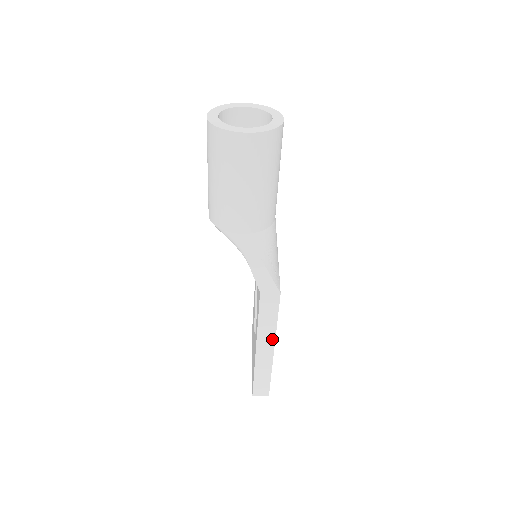
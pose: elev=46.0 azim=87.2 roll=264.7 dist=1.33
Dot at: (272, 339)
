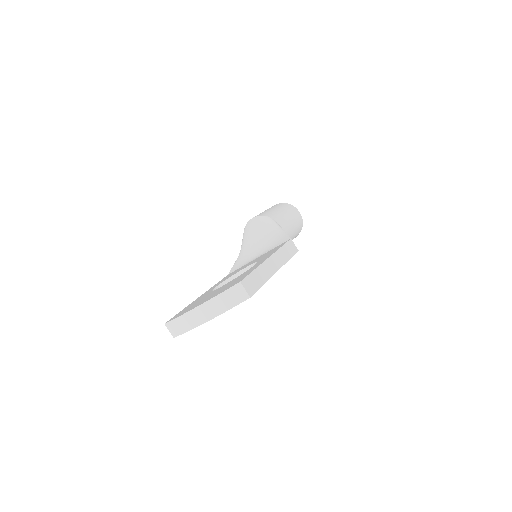
Dot at: (281, 264)
